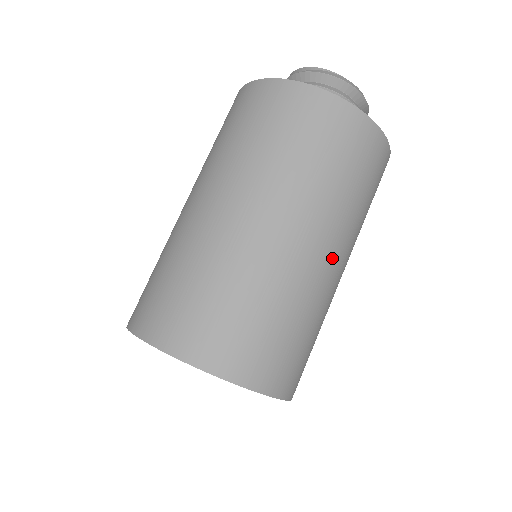
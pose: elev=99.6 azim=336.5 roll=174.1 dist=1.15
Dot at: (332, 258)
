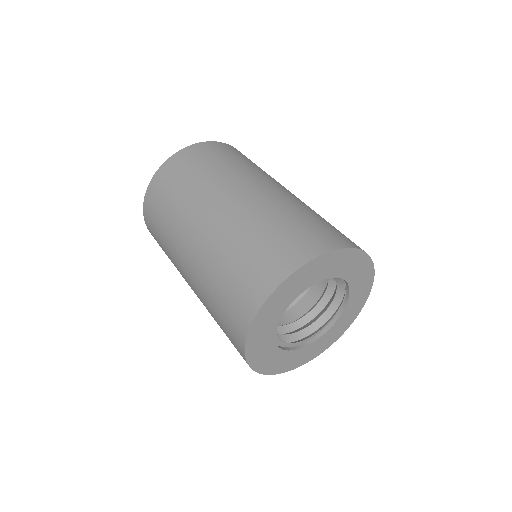
Dot at: (250, 189)
